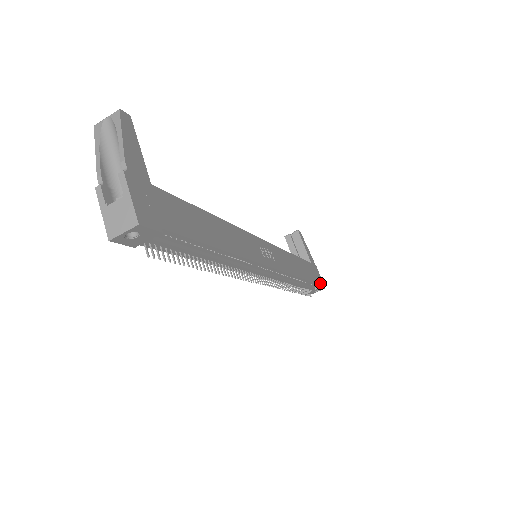
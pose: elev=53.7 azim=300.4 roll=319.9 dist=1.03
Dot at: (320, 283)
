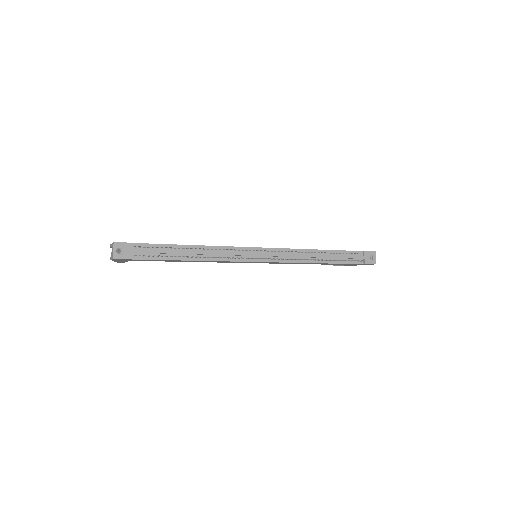
Dot at: (363, 251)
